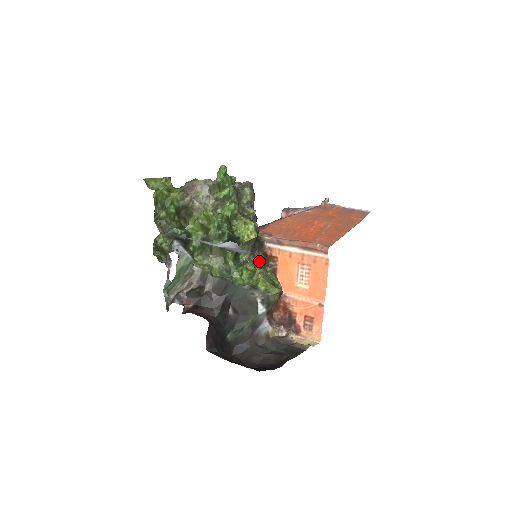
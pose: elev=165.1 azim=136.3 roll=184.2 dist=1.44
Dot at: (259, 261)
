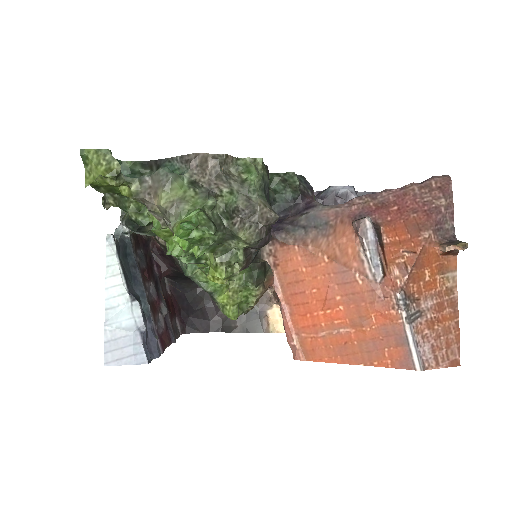
Dot at: (250, 267)
